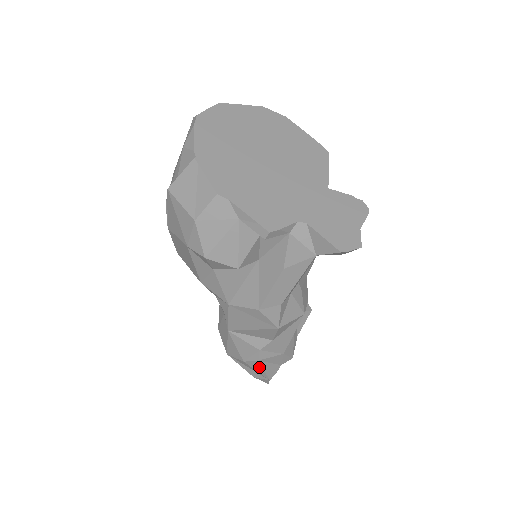
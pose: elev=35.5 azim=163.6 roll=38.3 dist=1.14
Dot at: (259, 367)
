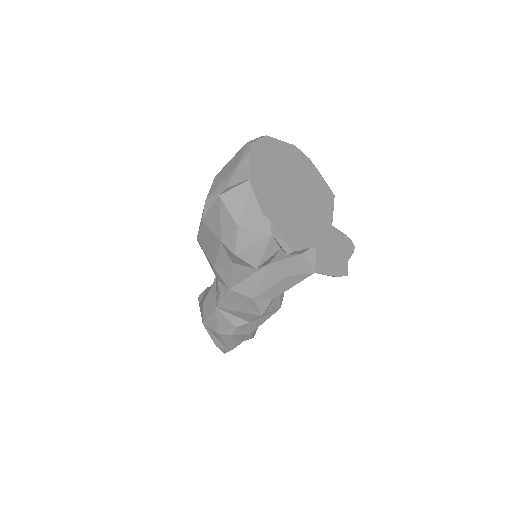
Dot at: (228, 340)
